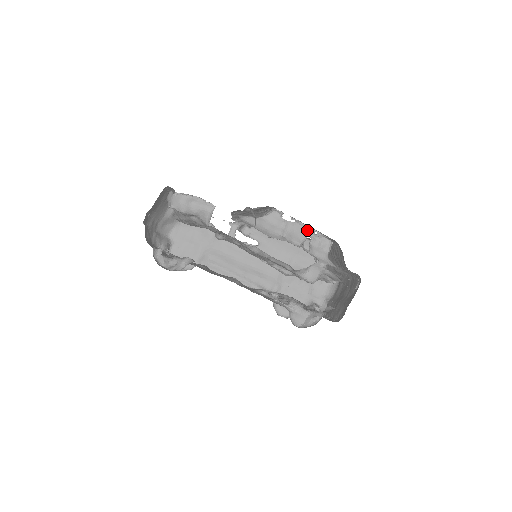
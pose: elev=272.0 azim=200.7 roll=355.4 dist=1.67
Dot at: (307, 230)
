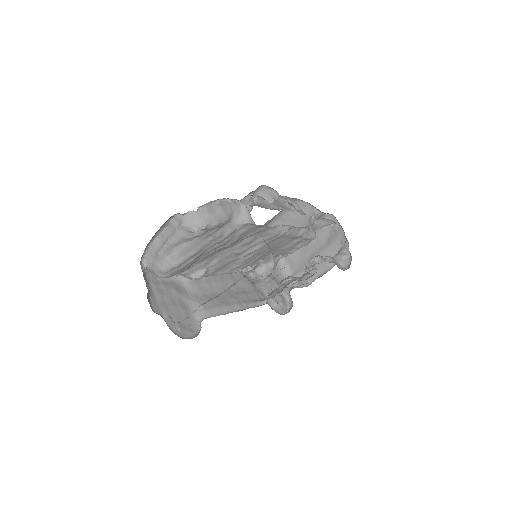
Dot at: (281, 199)
